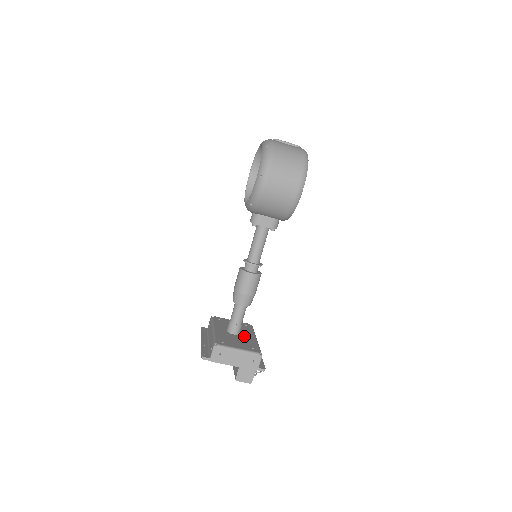
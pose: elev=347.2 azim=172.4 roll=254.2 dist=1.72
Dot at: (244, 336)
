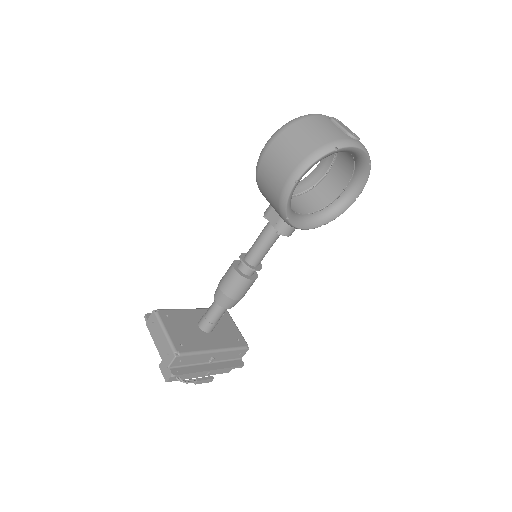
Dot at: (205, 337)
